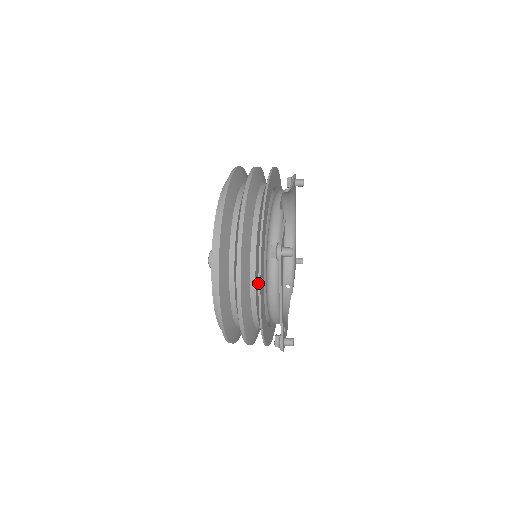
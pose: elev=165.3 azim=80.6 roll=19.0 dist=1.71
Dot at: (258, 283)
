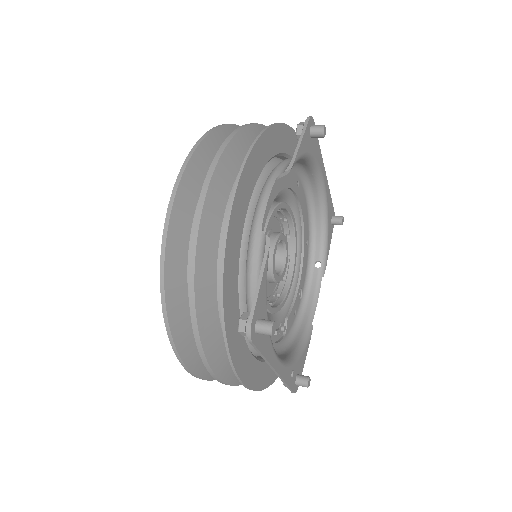
Dot at: occluded
